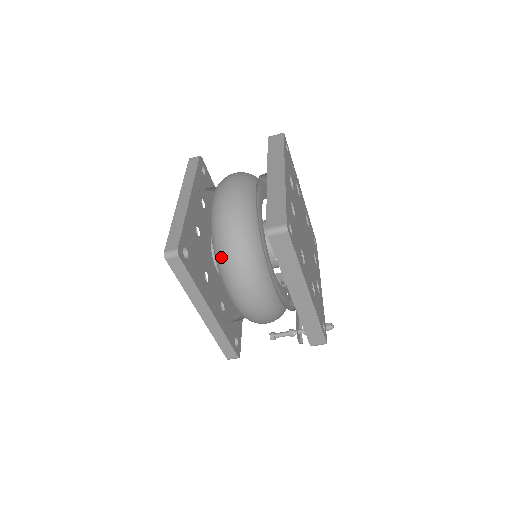
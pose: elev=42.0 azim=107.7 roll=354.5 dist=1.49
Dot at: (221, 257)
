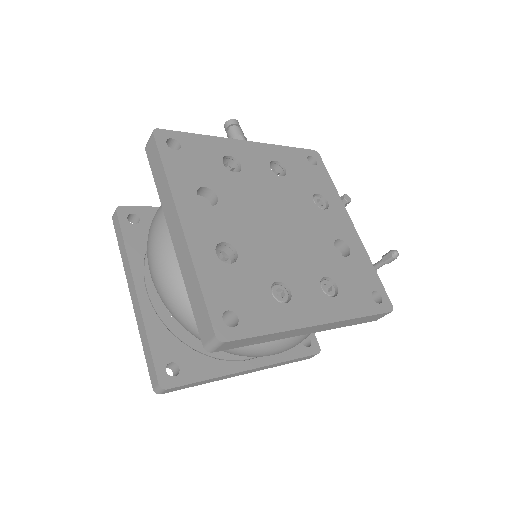
Dot at: occluded
